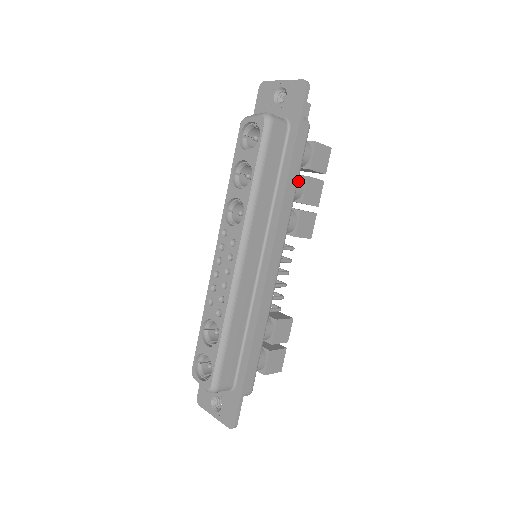
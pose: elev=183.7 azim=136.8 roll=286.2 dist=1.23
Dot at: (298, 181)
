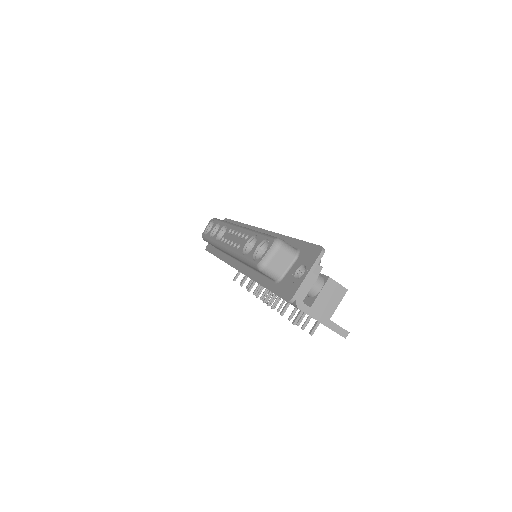
Dot at: occluded
